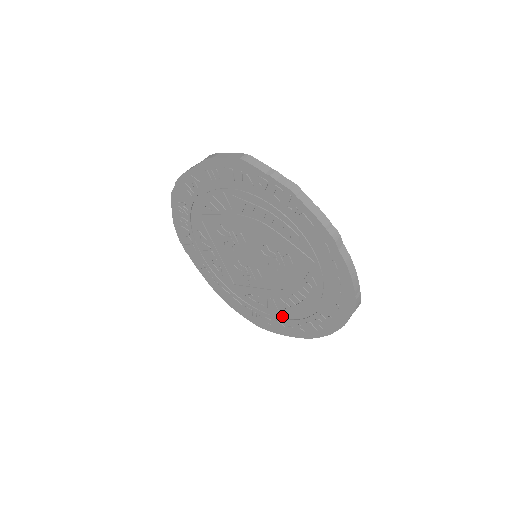
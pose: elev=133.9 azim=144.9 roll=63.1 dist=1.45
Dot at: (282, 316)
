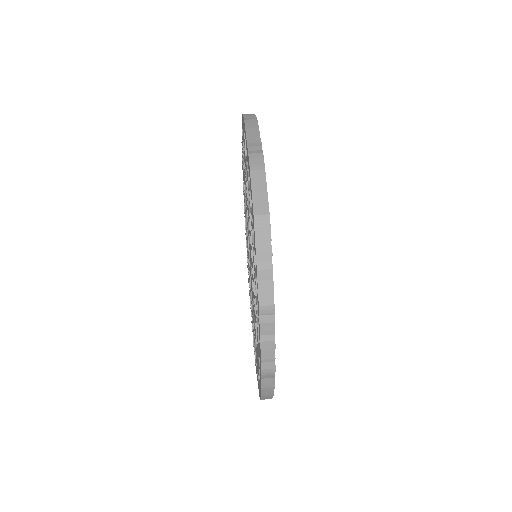
Dot at: occluded
